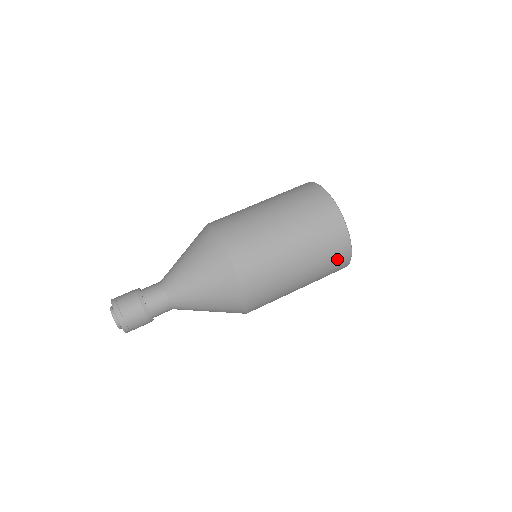
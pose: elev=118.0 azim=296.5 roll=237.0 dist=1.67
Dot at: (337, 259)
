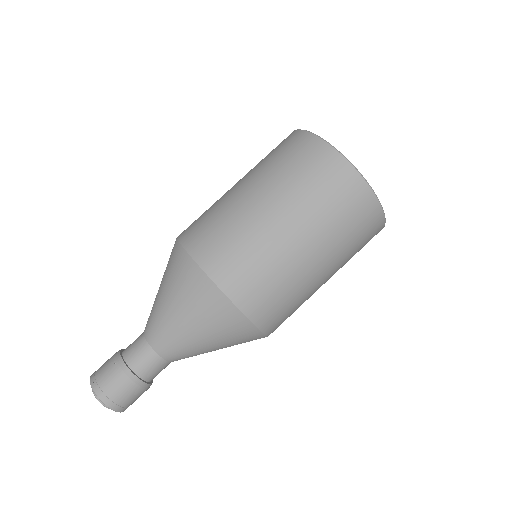
Dot at: occluded
